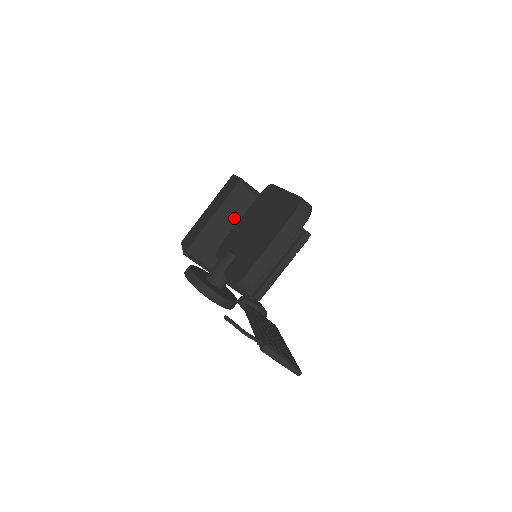
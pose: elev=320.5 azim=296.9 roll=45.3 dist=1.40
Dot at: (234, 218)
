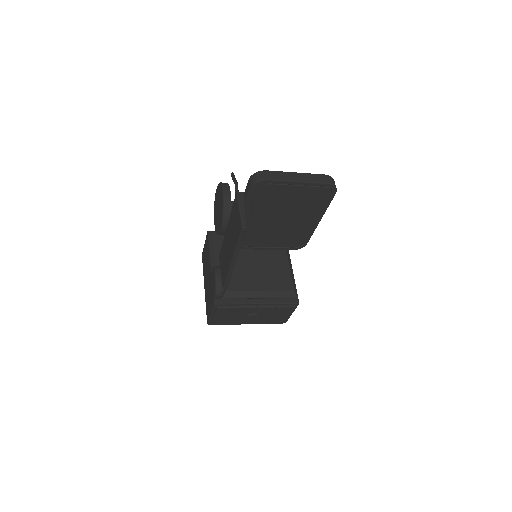
Dot at: occluded
